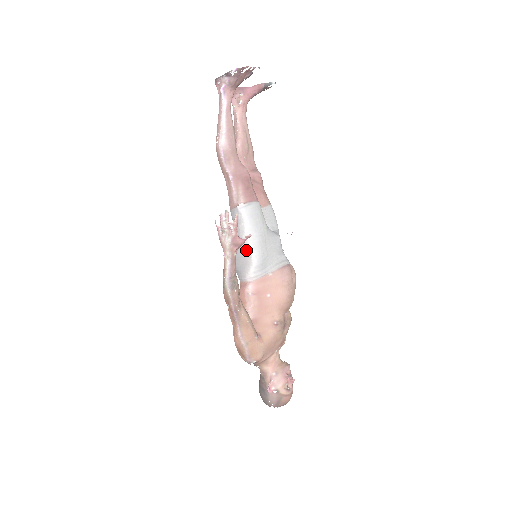
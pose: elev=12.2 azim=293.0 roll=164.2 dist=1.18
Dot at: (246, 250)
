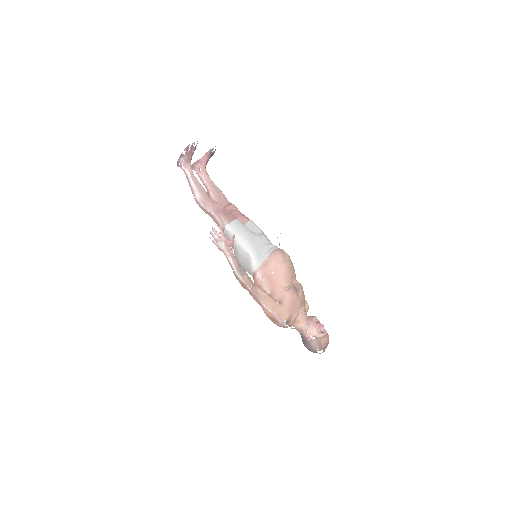
Dot at: (243, 252)
